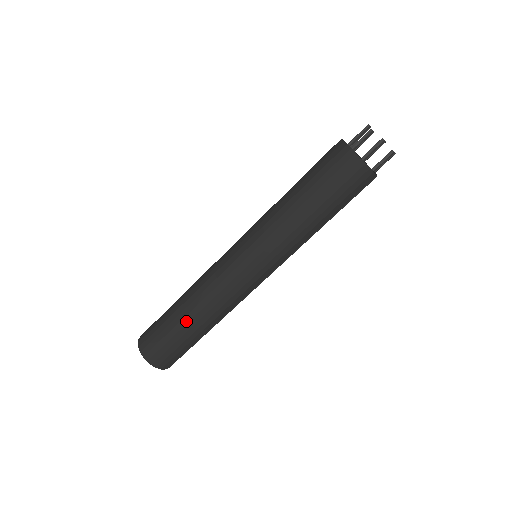
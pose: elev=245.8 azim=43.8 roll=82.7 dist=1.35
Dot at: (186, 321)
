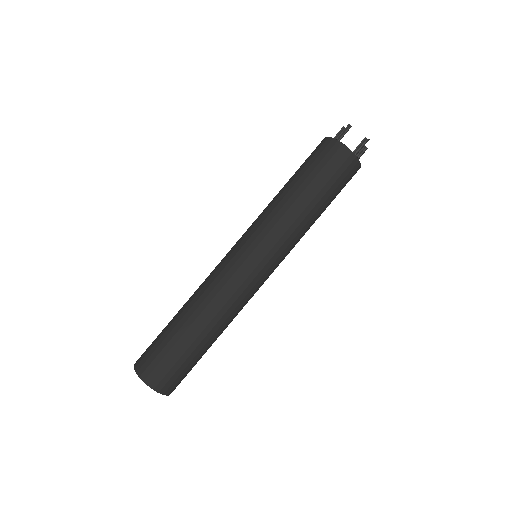
Dot at: (201, 338)
